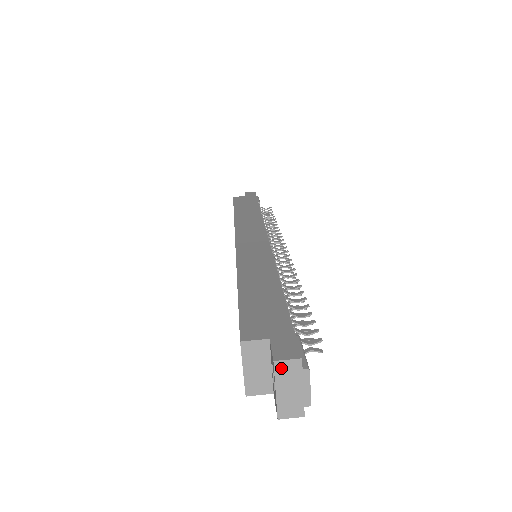
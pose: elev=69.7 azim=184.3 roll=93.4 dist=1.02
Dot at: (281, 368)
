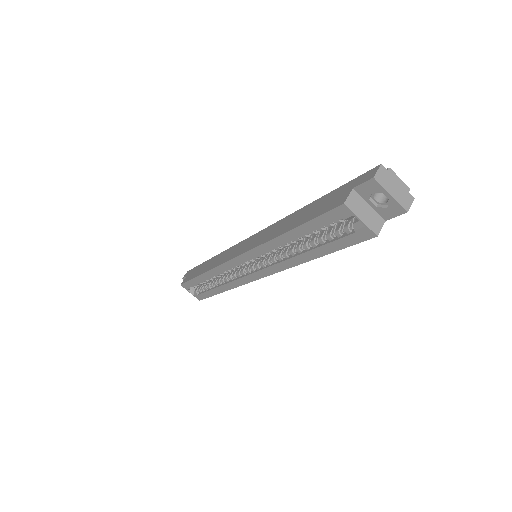
Dot at: (380, 179)
